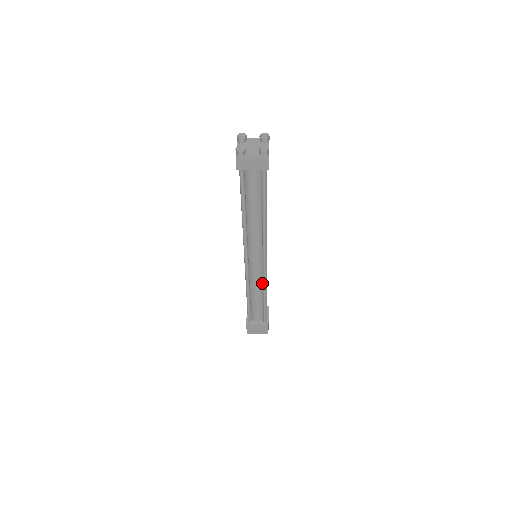
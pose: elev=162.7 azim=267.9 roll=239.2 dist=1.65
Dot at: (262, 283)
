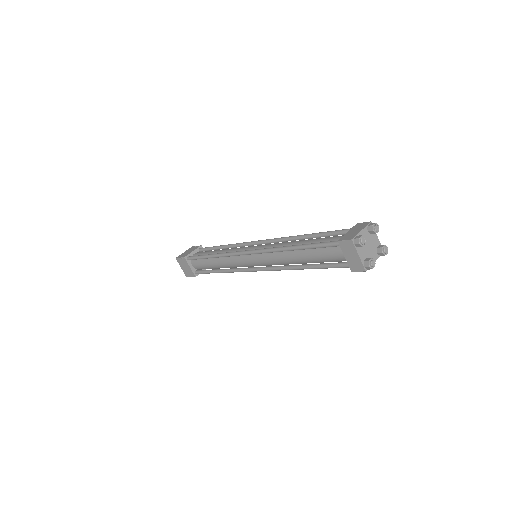
Dot at: occluded
